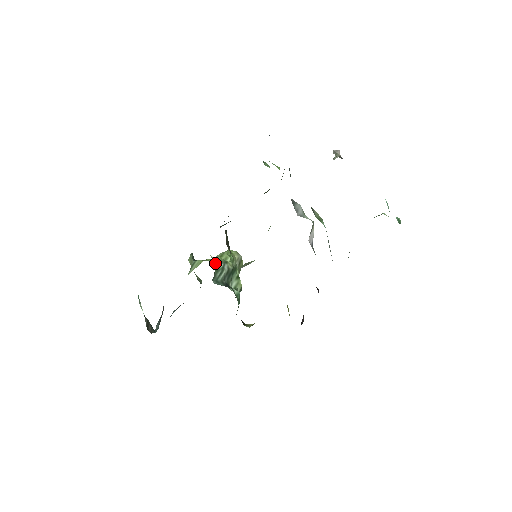
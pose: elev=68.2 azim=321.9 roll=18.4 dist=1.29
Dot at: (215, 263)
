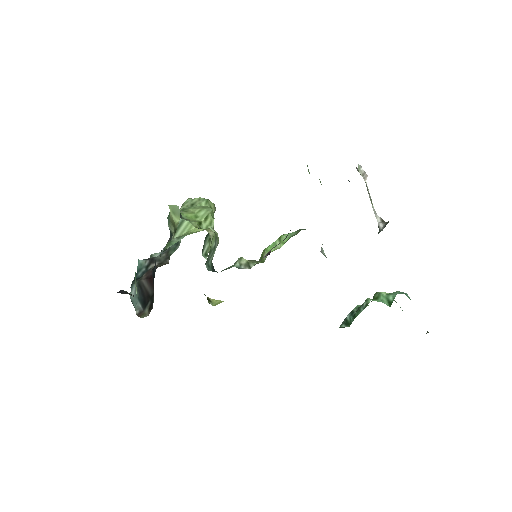
Dot at: (211, 242)
